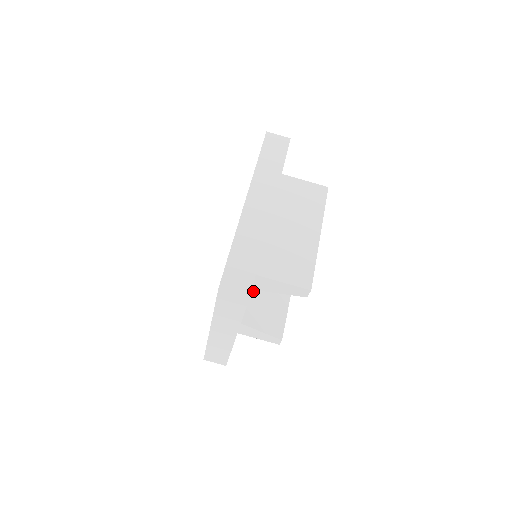
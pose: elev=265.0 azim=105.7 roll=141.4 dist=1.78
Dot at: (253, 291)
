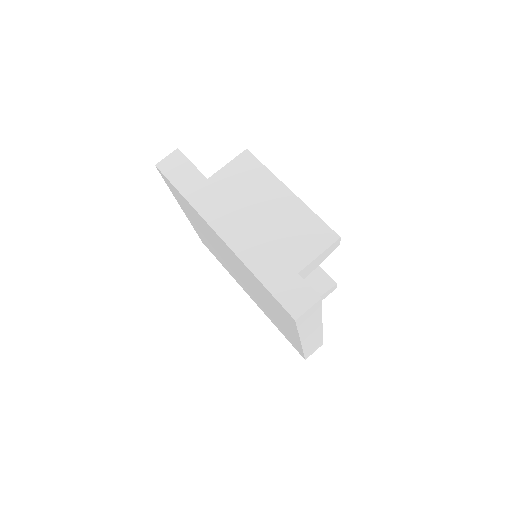
Dot at: occluded
